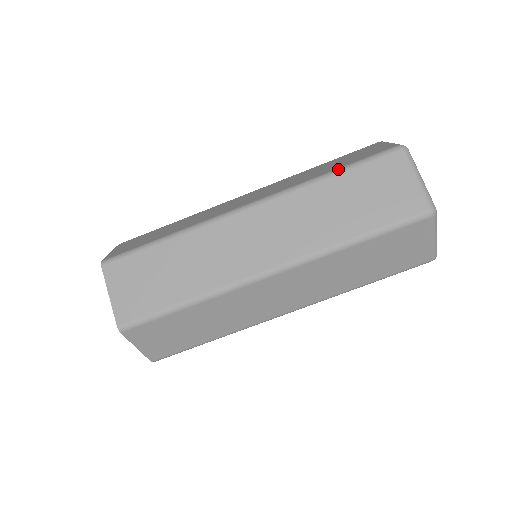
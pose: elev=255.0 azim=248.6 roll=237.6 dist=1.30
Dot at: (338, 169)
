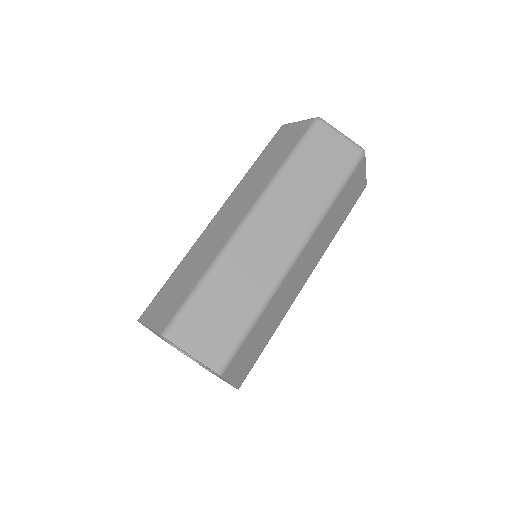
Dot at: (256, 160)
